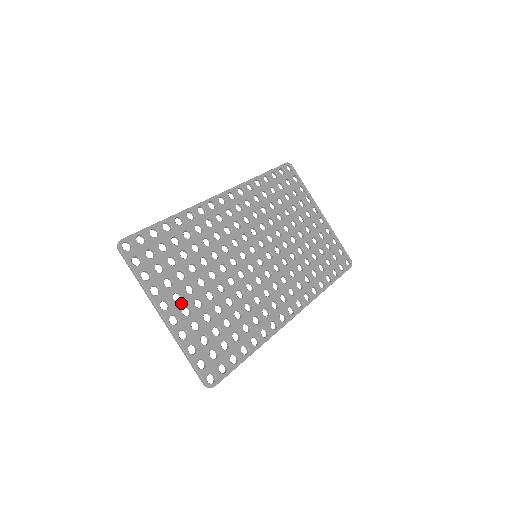
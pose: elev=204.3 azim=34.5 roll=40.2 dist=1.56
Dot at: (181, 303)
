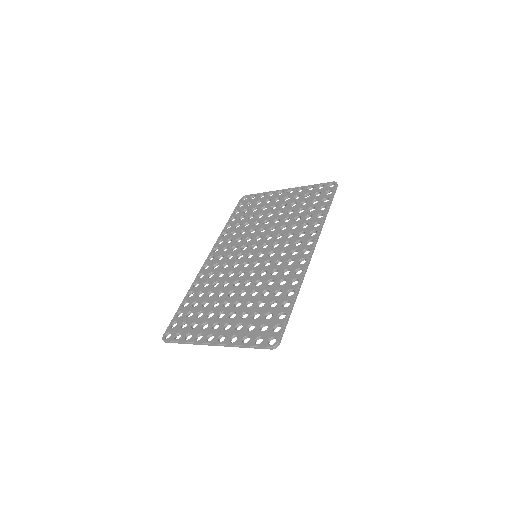
Dot at: (220, 326)
